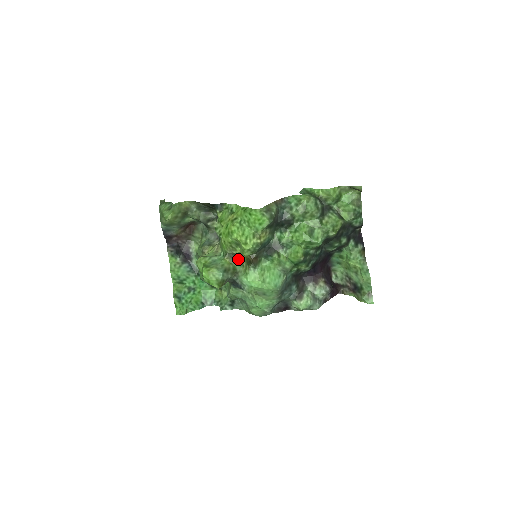
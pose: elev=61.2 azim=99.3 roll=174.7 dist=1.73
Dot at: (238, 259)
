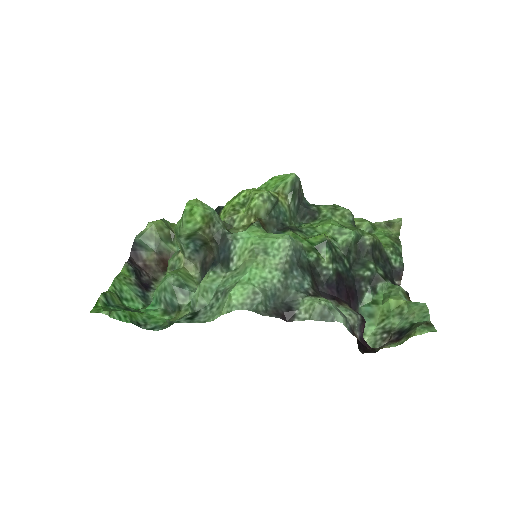
Dot at: (235, 231)
